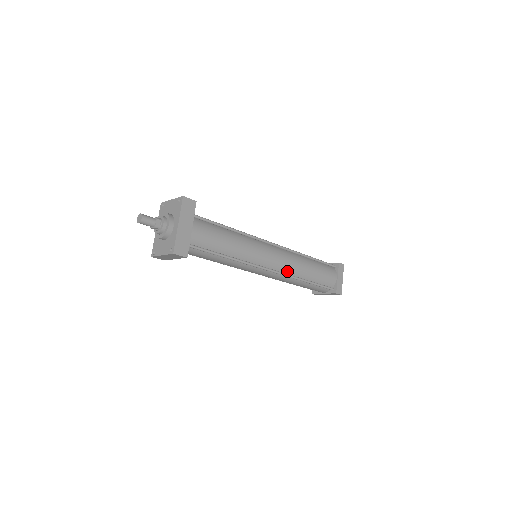
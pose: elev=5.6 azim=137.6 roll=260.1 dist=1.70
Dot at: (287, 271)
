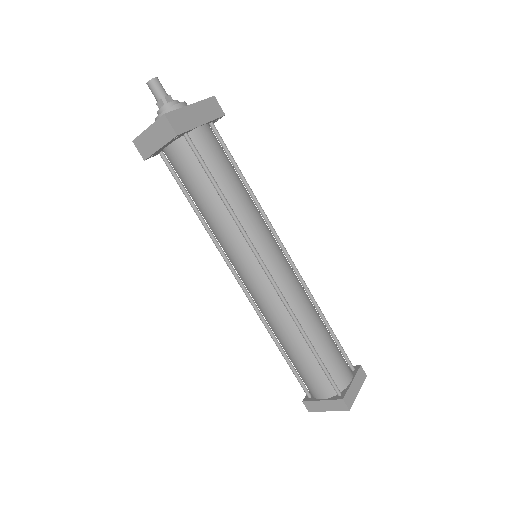
Dot at: (288, 298)
